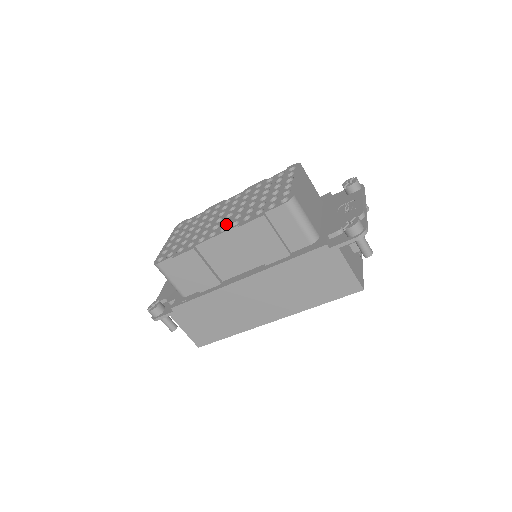
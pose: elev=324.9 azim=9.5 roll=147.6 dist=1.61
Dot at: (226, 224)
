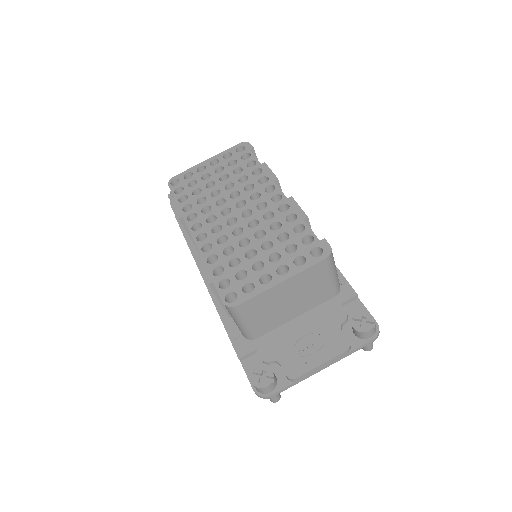
Dot at: (211, 233)
